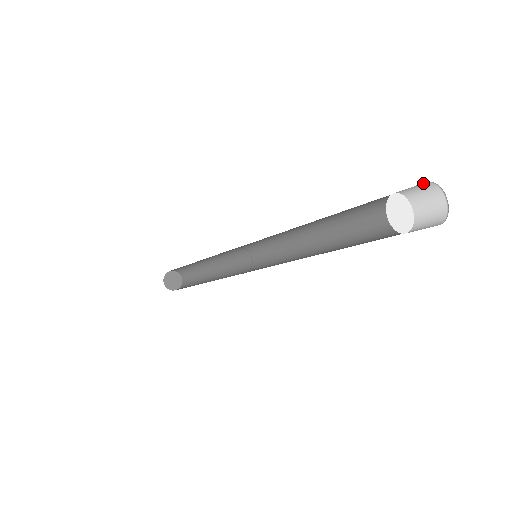
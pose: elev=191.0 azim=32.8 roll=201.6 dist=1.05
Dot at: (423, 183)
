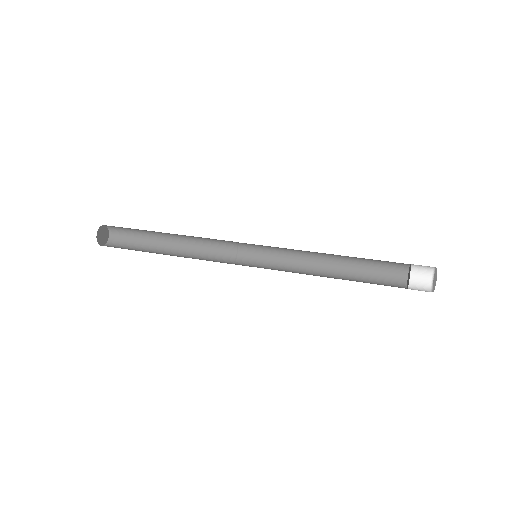
Dot at: occluded
